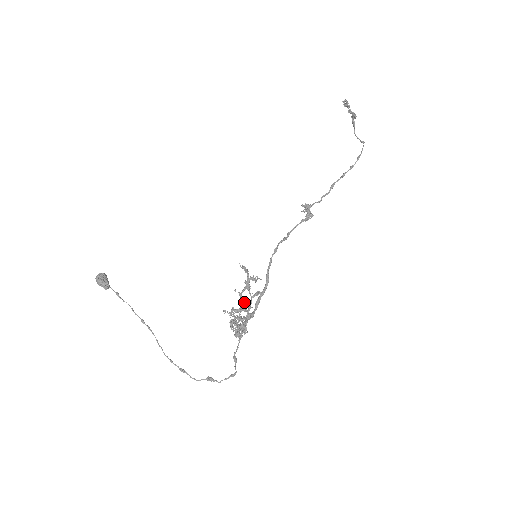
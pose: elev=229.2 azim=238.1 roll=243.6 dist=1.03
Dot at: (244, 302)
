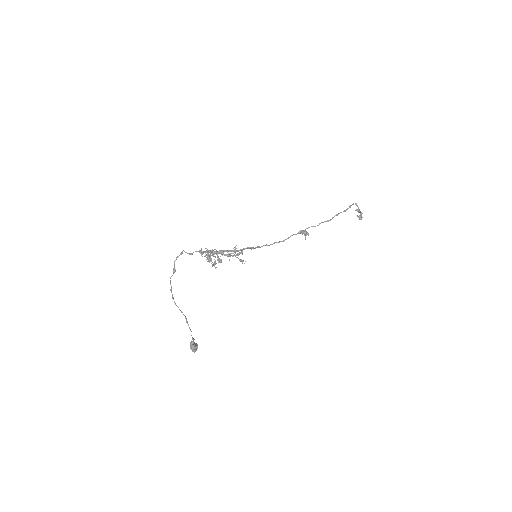
Dot at: occluded
